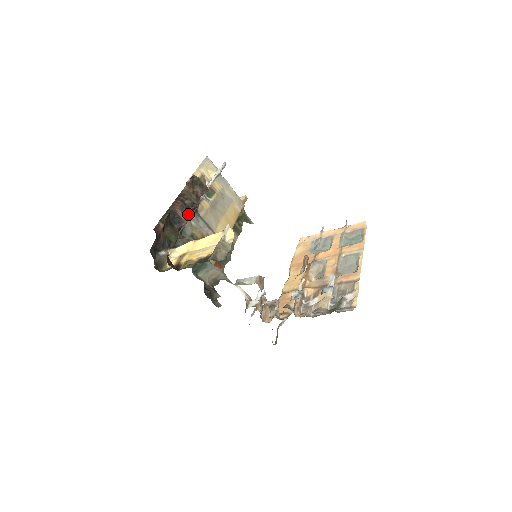
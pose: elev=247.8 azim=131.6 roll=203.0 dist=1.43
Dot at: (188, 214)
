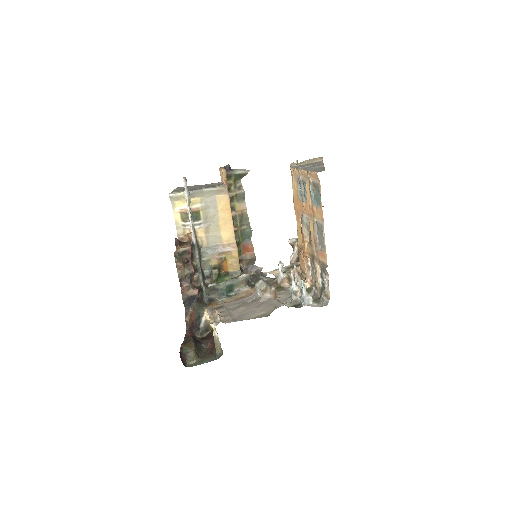
Dot at: (196, 271)
